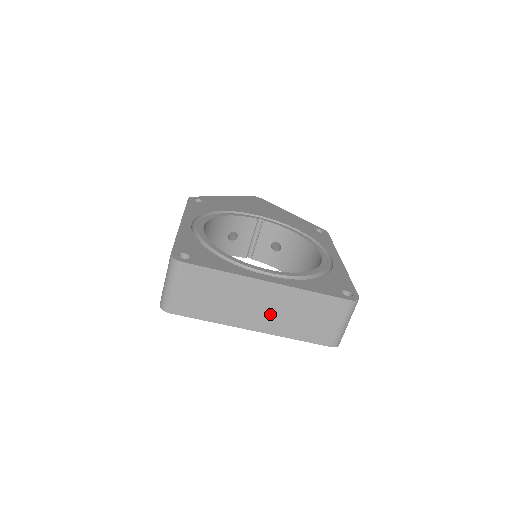
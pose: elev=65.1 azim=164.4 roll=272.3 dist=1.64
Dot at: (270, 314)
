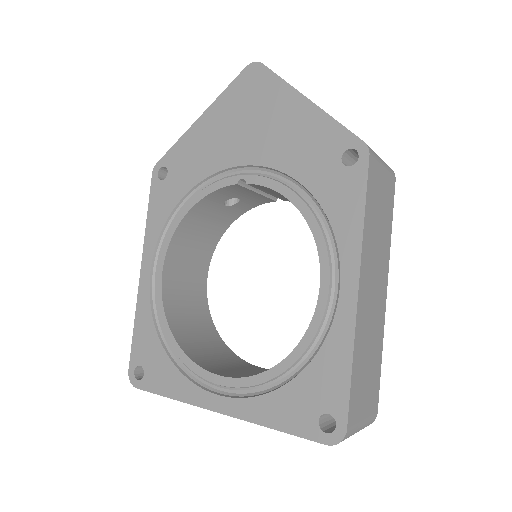
Dot at: occluded
